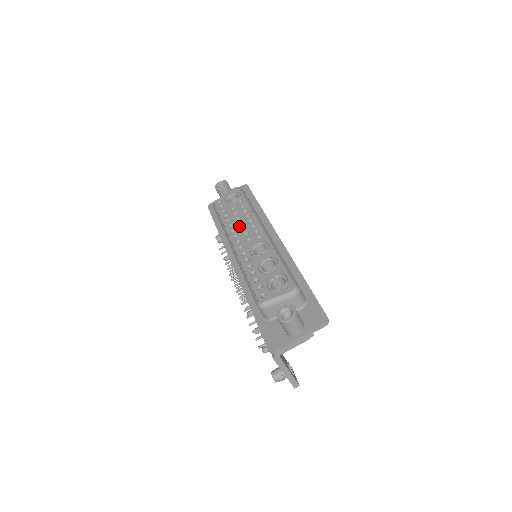
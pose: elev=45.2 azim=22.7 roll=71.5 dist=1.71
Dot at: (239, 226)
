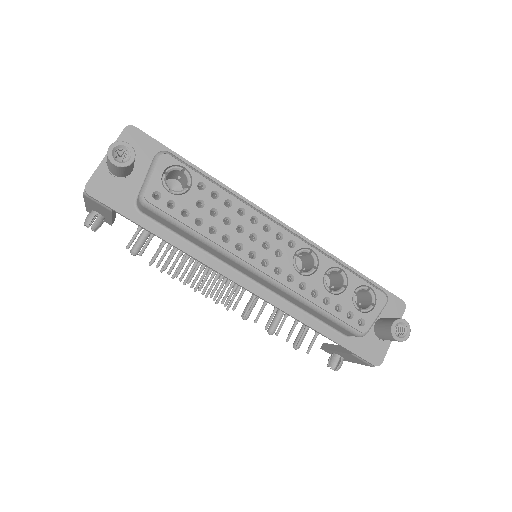
Dot at: (242, 235)
